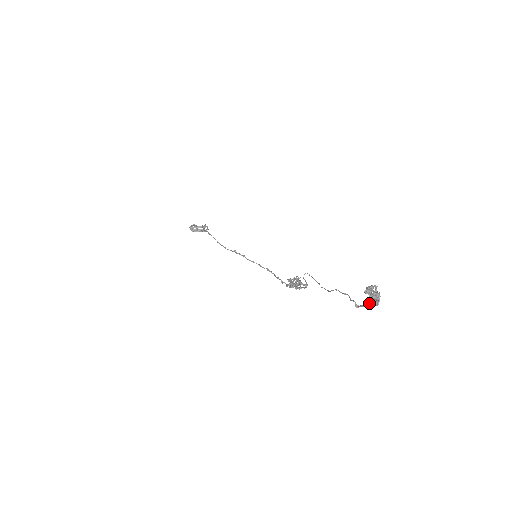
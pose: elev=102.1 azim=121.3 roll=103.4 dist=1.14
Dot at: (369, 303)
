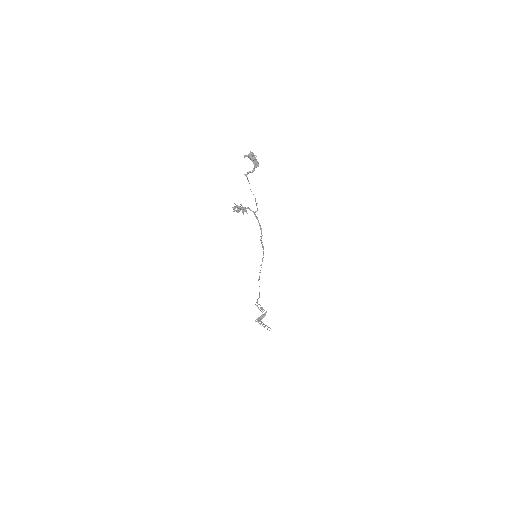
Dot at: (257, 166)
